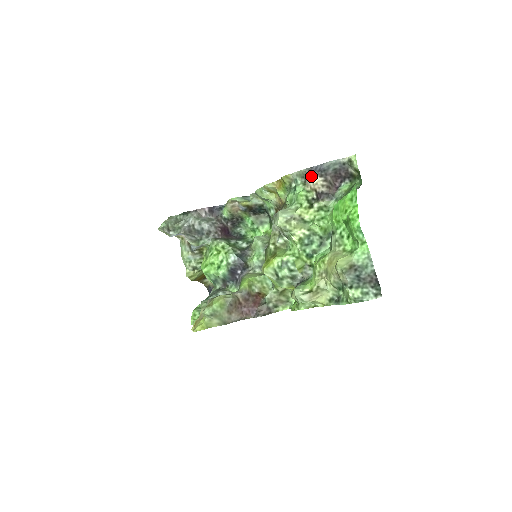
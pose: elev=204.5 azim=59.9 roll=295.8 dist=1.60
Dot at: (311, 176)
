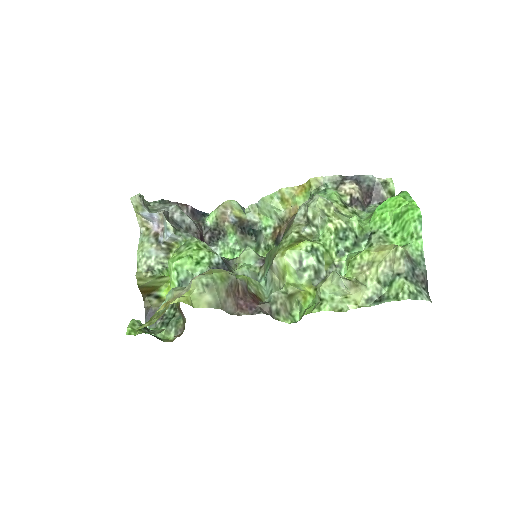
Dot at: (347, 182)
